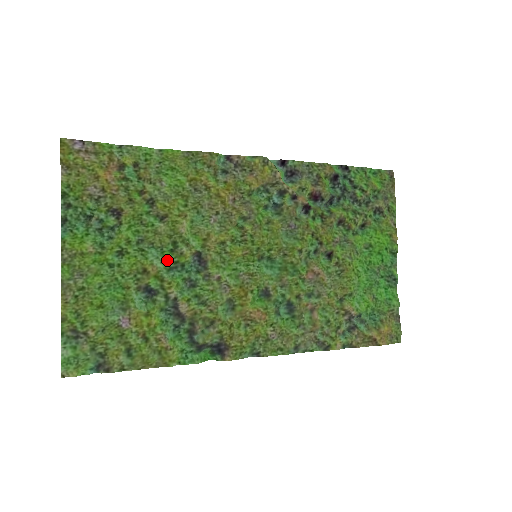
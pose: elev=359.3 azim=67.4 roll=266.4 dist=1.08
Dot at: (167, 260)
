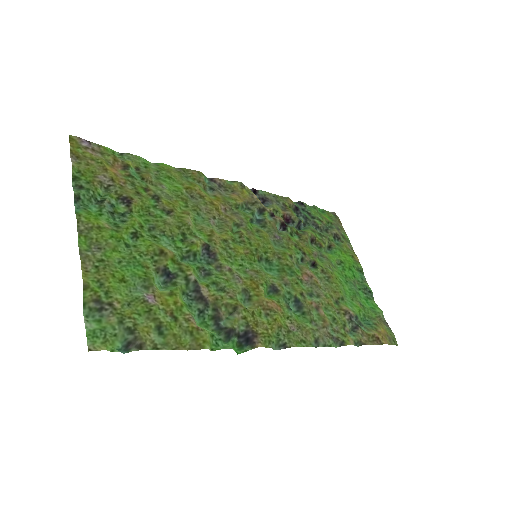
Dot at: (179, 248)
